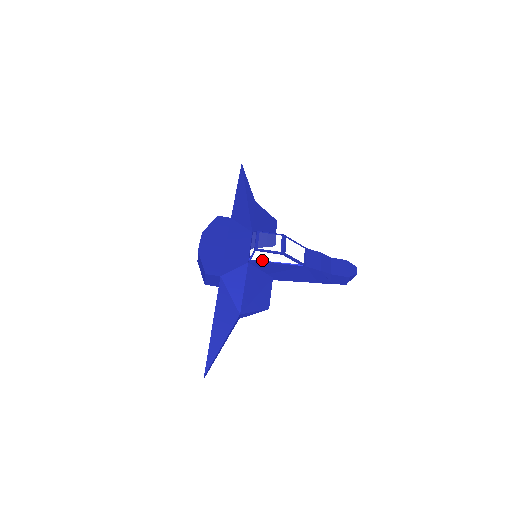
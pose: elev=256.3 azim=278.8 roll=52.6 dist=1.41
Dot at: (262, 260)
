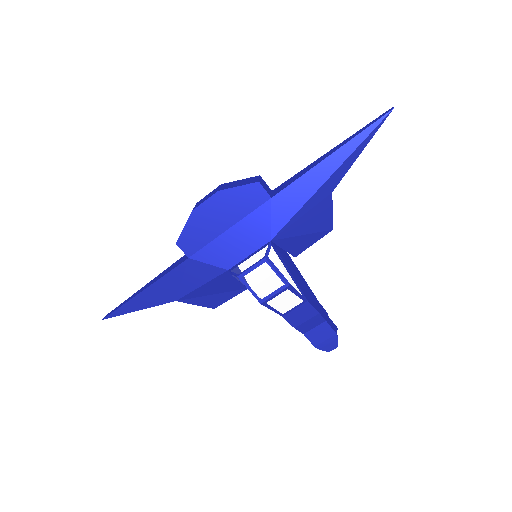
Dot at: occluded
